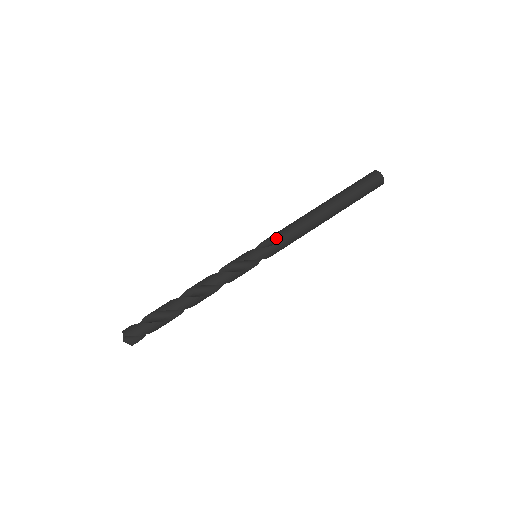
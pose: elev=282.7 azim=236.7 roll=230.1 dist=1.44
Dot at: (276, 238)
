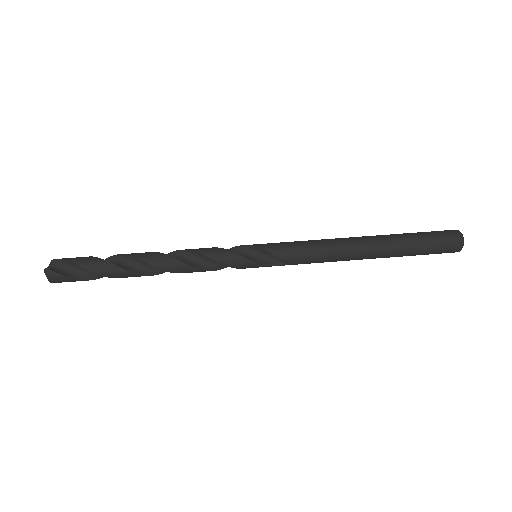
Dot at: occluded
